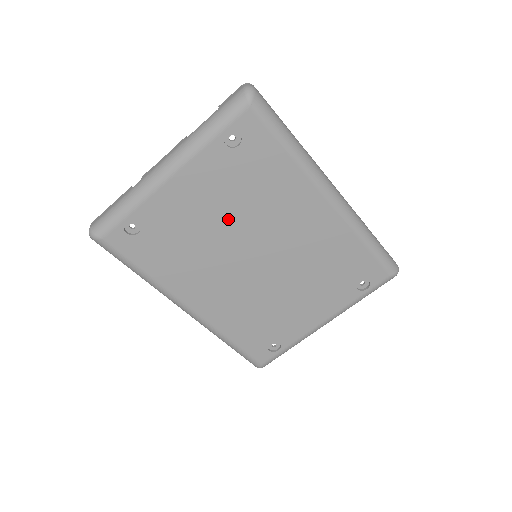
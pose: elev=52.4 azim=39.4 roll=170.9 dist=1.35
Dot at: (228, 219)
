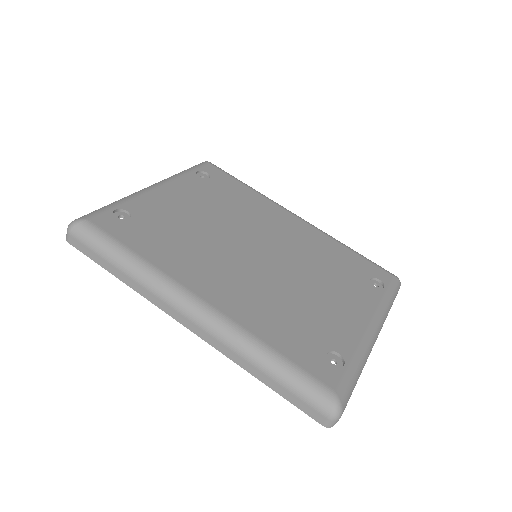
Dot at: (217, 218)
